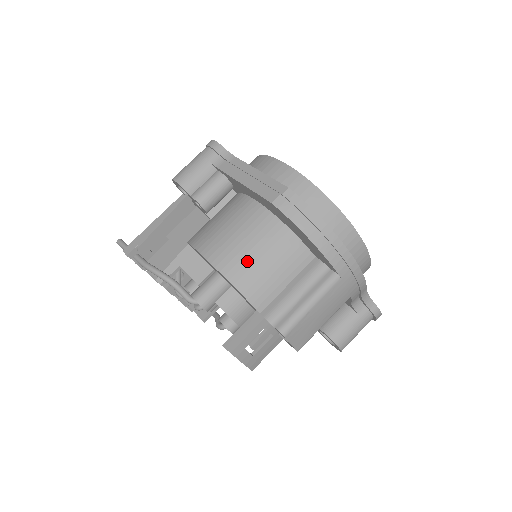
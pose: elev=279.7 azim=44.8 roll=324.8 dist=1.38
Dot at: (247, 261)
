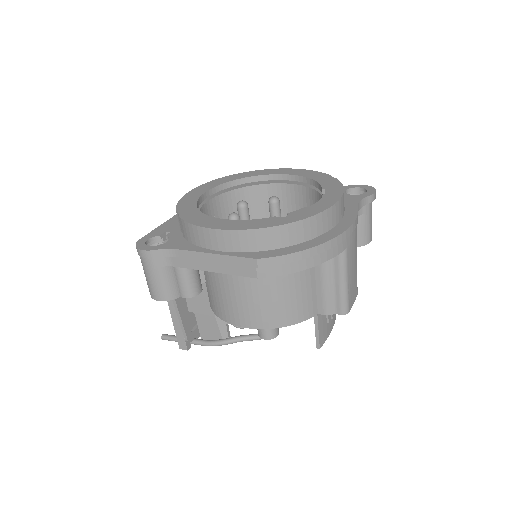
Dot at: (278, 307)
